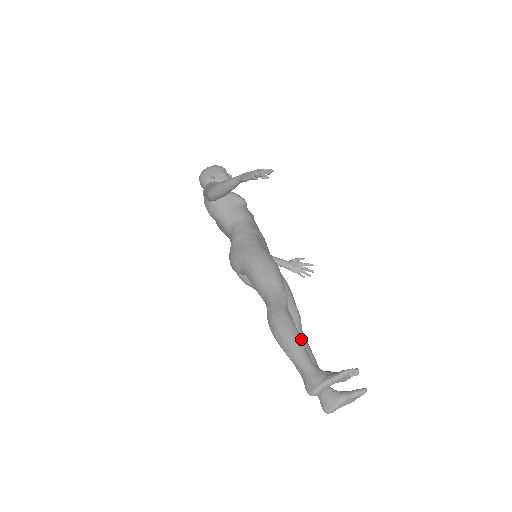
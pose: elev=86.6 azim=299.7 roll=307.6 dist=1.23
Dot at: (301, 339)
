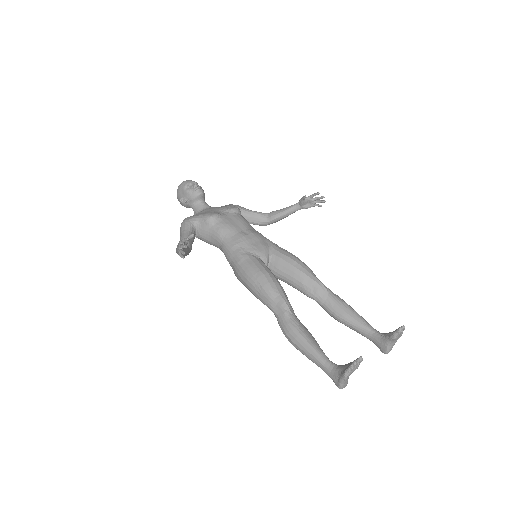
Dot at: (311, 344)
